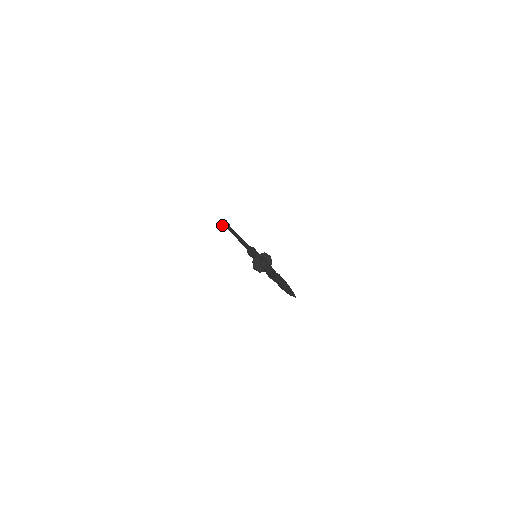
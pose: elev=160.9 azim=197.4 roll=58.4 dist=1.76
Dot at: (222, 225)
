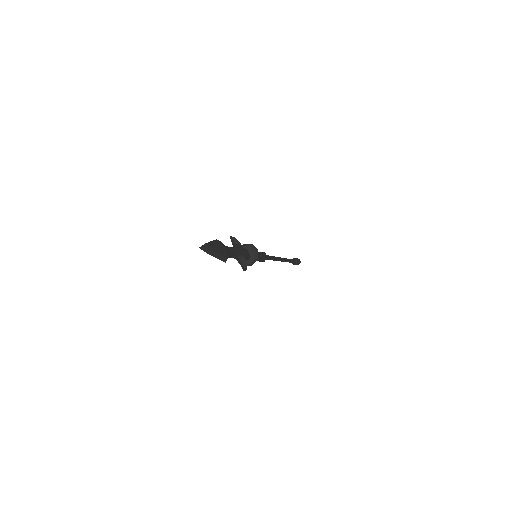
Dot at: occluded
